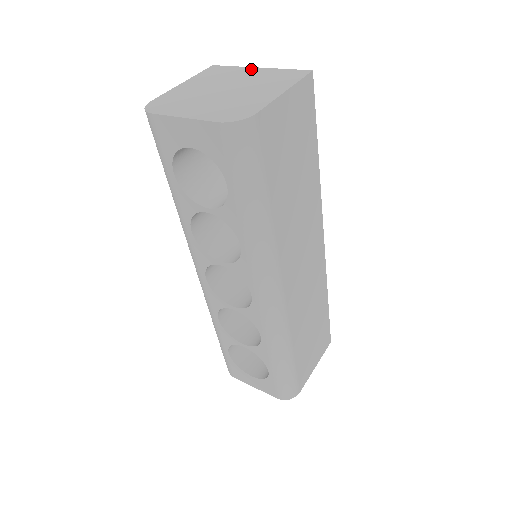
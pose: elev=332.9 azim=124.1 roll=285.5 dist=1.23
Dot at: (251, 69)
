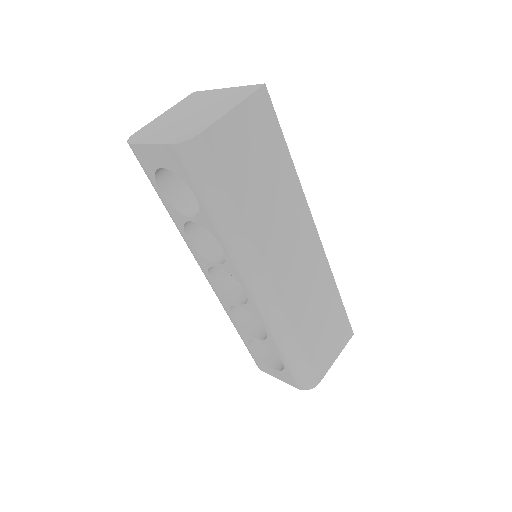
Dot at: (219, 91)
